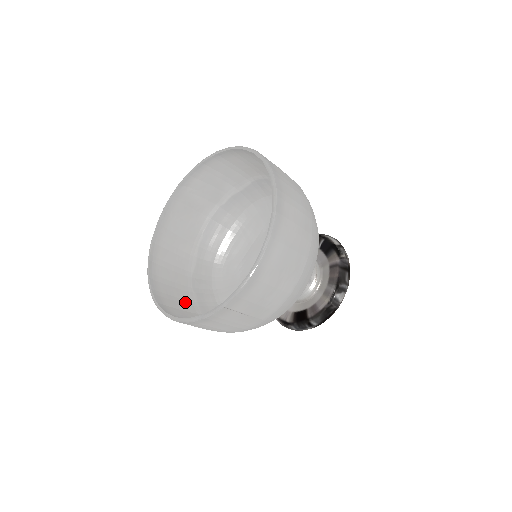
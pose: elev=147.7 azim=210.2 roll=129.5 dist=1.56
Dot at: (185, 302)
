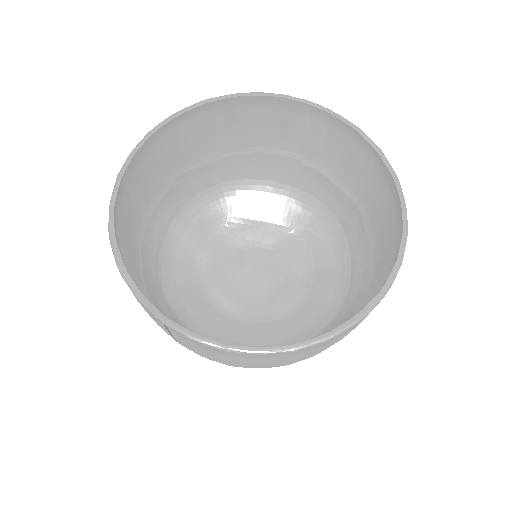
Dot at: (148, 193)
